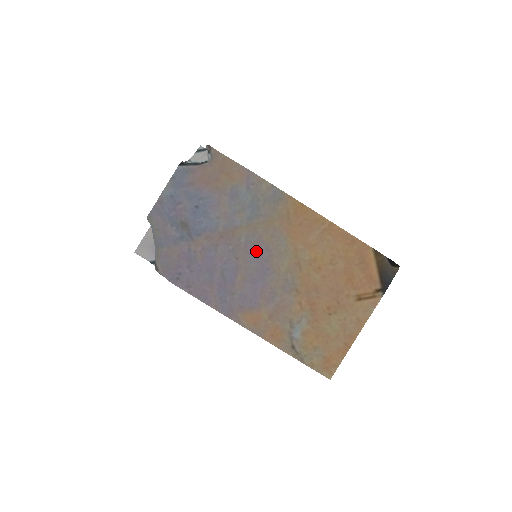
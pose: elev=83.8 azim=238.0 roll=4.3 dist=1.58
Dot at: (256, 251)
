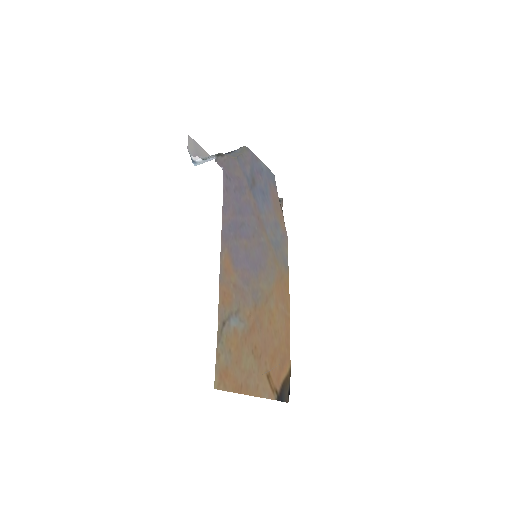
Dot at: (261, 254)
